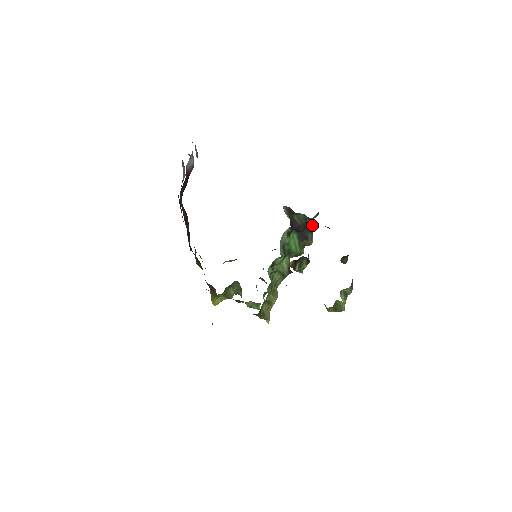
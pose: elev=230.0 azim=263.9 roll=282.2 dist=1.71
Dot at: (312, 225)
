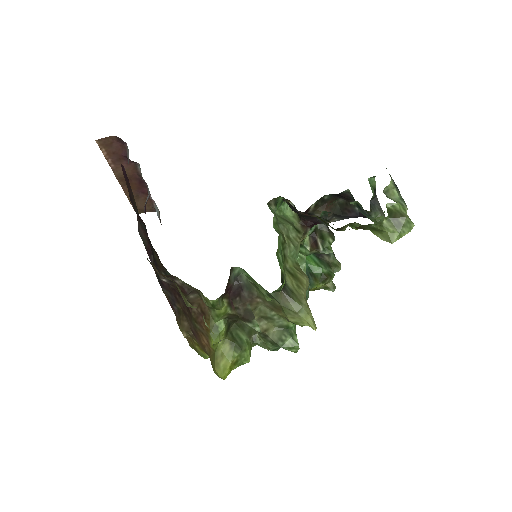
Dot at: occluded
